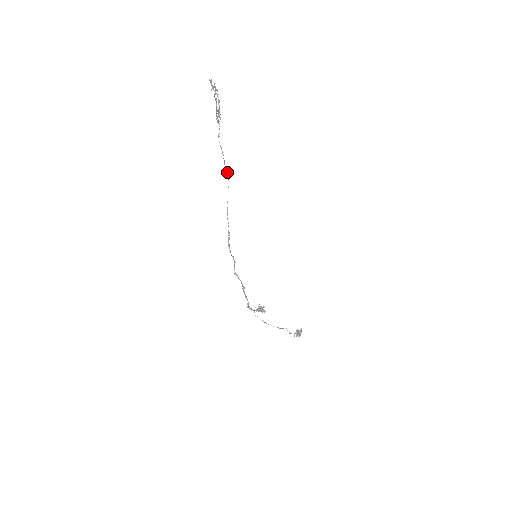
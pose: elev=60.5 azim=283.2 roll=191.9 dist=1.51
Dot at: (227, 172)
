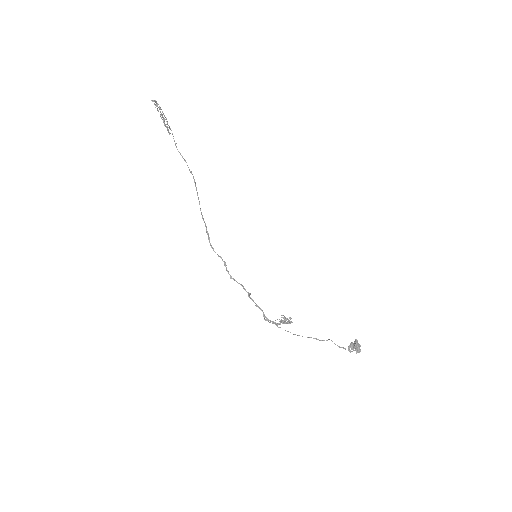
Dot at: occluded
